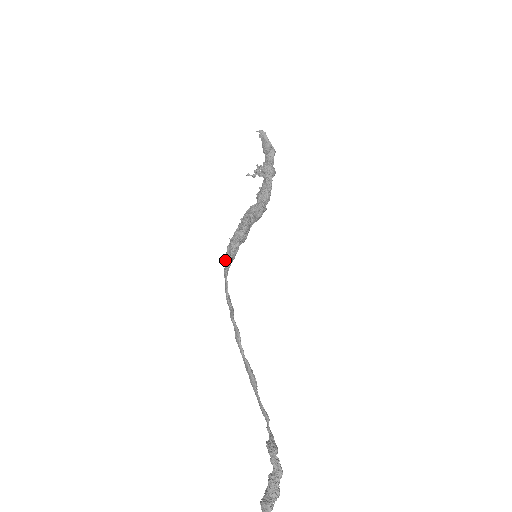
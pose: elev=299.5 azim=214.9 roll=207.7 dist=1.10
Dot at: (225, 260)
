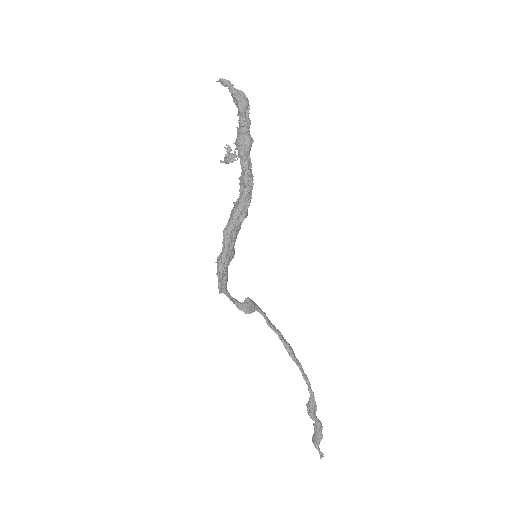
Dot at: occluded
